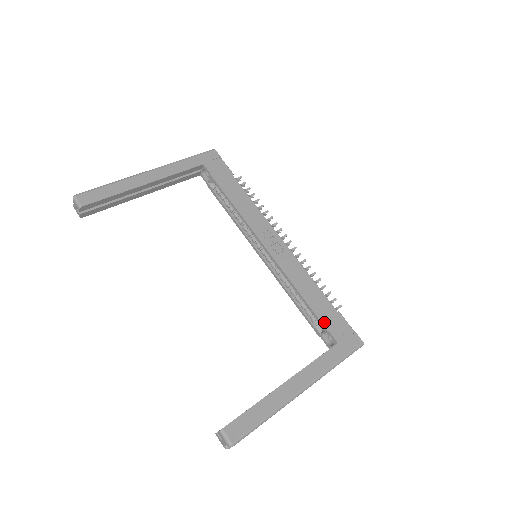
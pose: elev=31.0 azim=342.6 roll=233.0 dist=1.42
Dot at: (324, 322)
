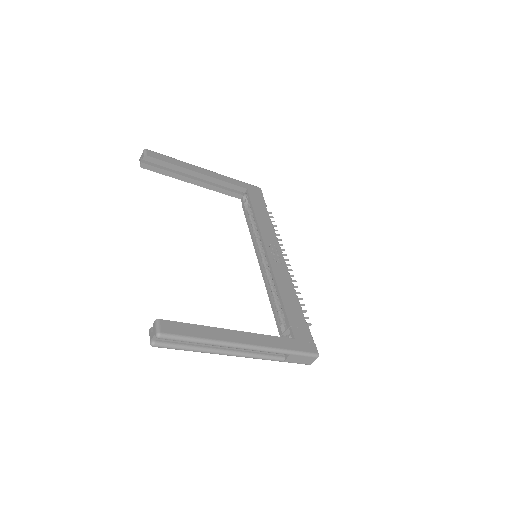
Dot at: (290, 319)
